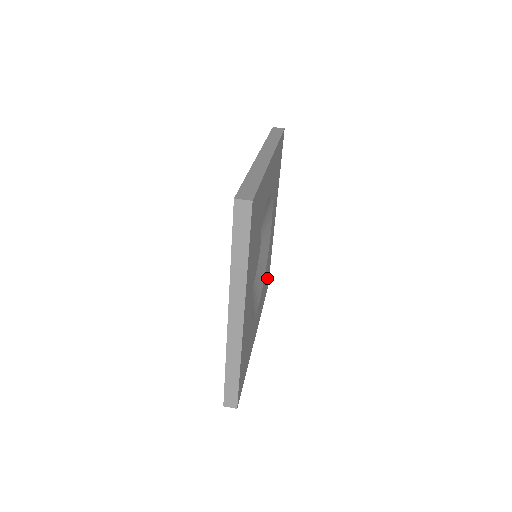
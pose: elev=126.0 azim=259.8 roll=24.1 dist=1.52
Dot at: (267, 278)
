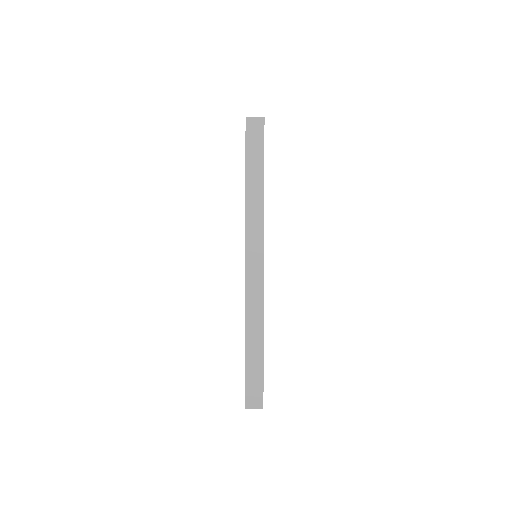
Dot at: occluded
